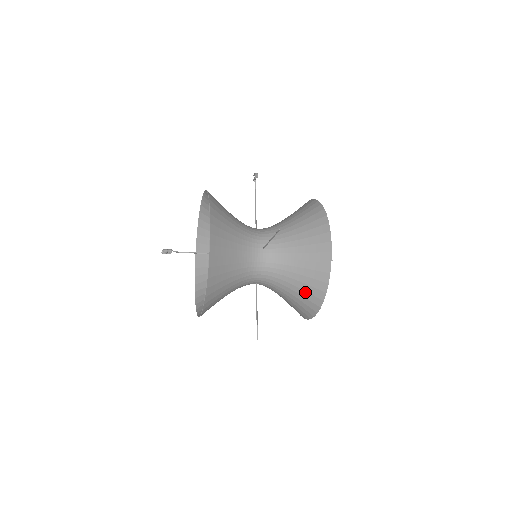
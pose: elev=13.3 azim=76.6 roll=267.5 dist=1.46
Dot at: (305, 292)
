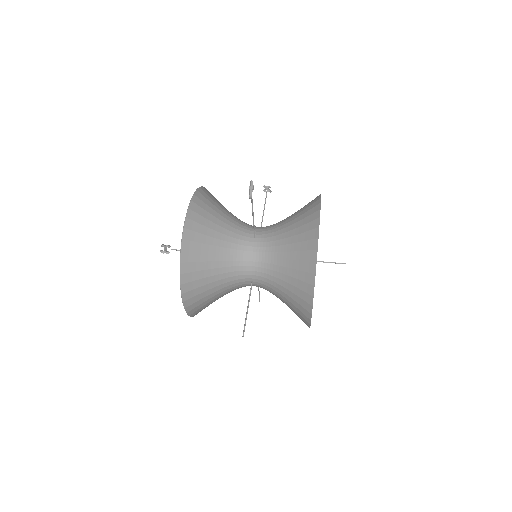
Dot at: occluded
